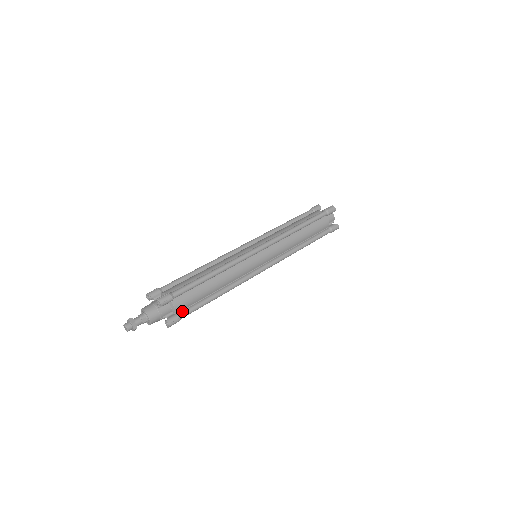
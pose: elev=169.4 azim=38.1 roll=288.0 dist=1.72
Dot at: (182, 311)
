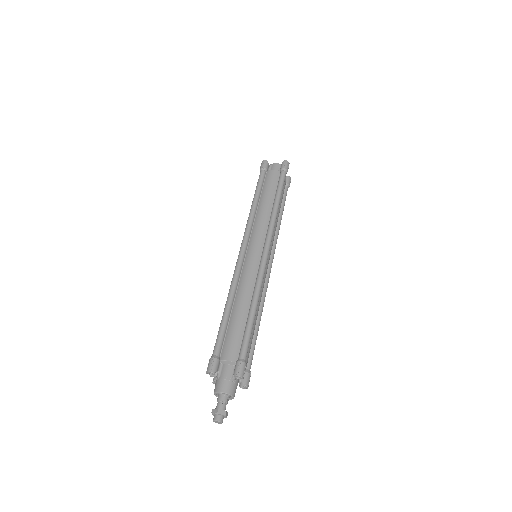
Dot at: (247, 365)
